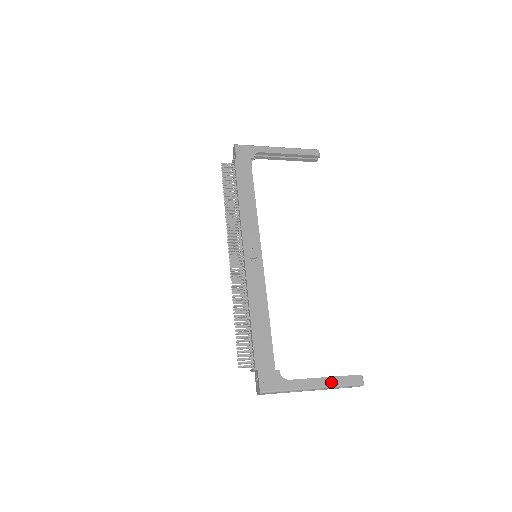
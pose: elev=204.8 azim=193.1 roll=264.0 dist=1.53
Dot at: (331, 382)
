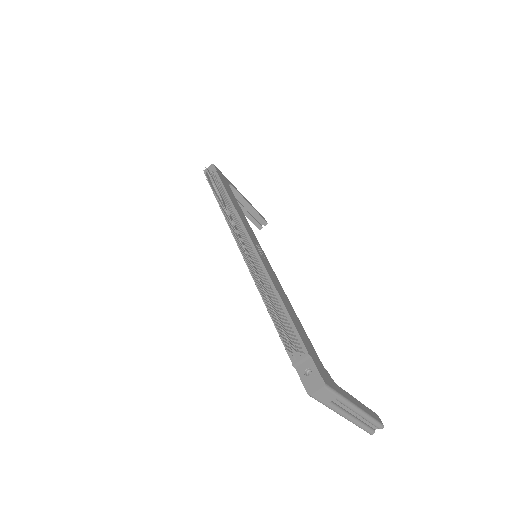
Dot at: (365, 409)
